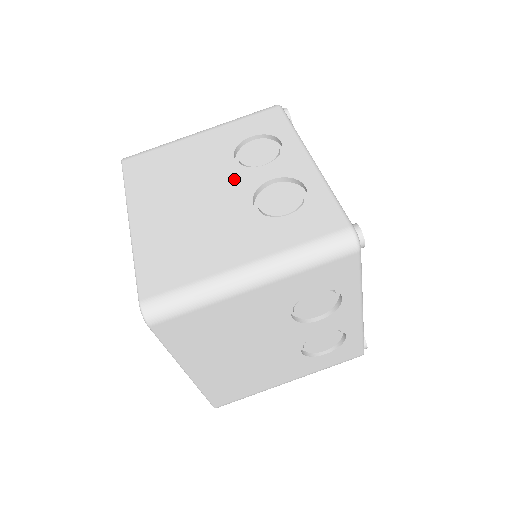
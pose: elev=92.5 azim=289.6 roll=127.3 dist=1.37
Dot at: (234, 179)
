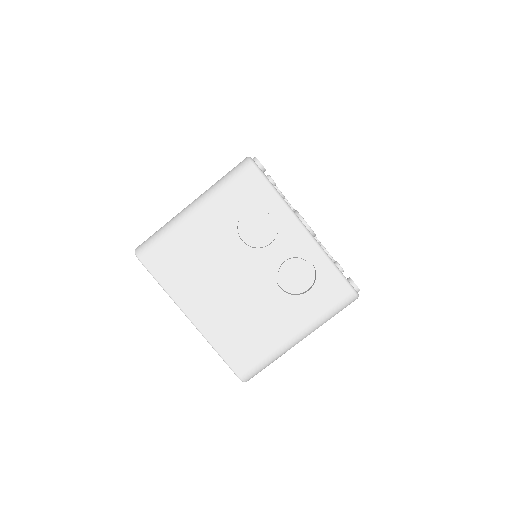
Dot at: occluded
